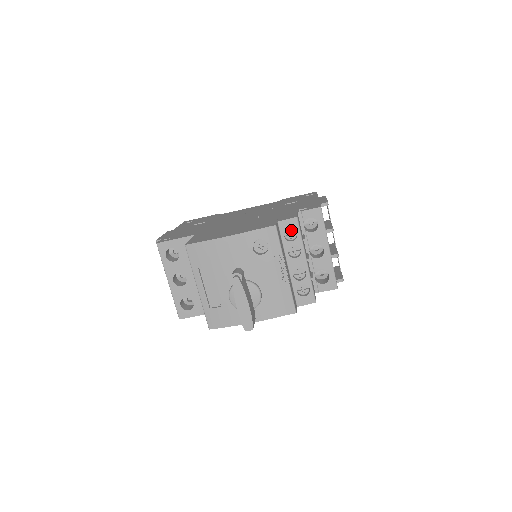
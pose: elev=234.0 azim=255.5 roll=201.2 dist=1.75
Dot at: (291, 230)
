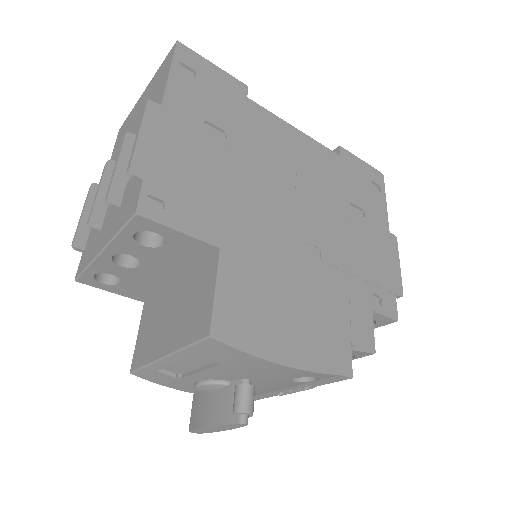
Dot at: occluded
